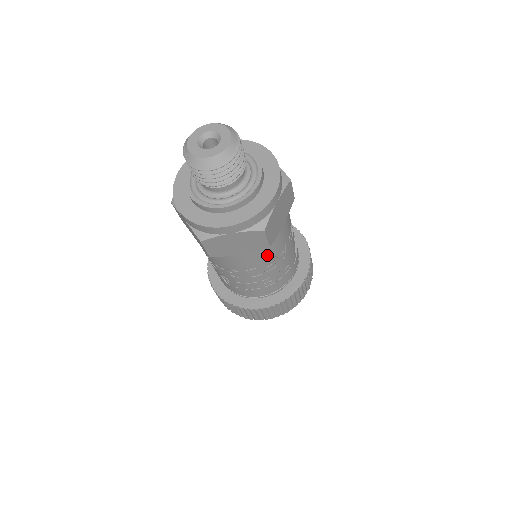
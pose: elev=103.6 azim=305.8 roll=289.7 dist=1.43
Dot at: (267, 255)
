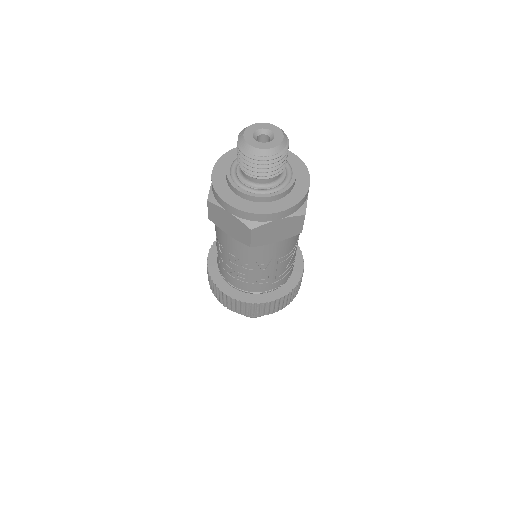
Dot at: (249, 254)
